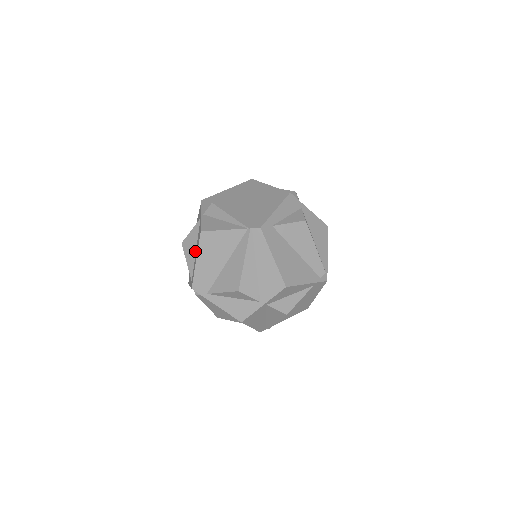
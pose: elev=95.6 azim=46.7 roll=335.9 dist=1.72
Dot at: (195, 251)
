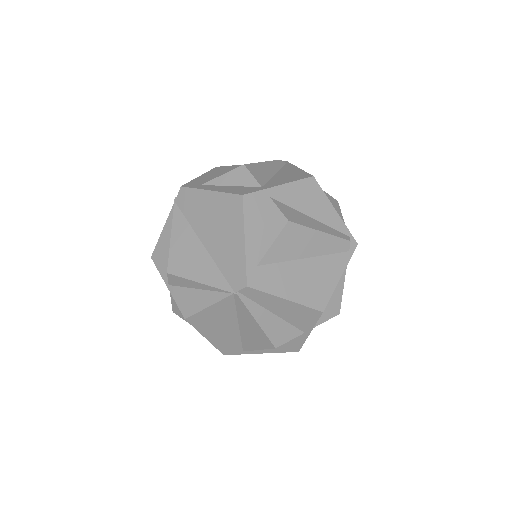
Dot at: occluded
